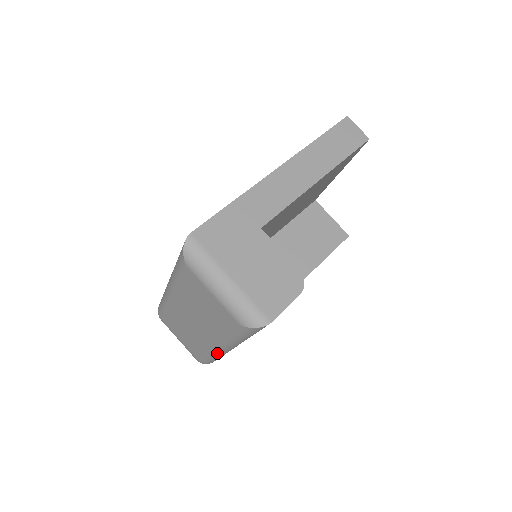
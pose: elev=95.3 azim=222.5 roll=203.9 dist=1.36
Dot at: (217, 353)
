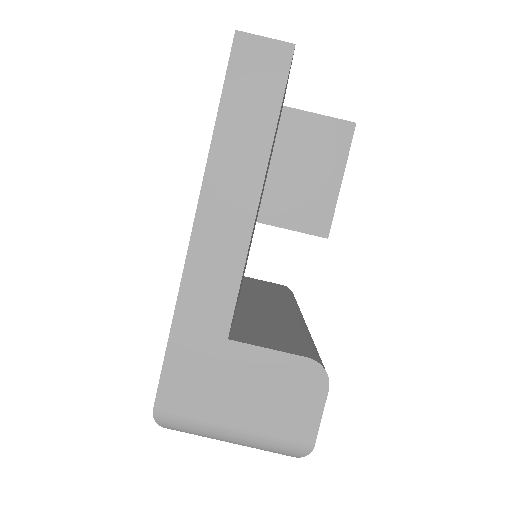
Dot at: occluded
